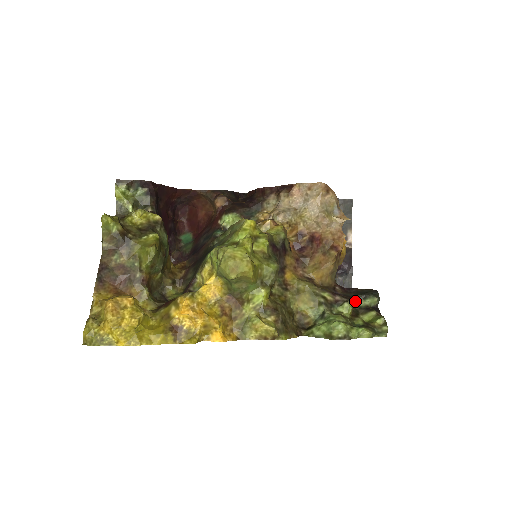
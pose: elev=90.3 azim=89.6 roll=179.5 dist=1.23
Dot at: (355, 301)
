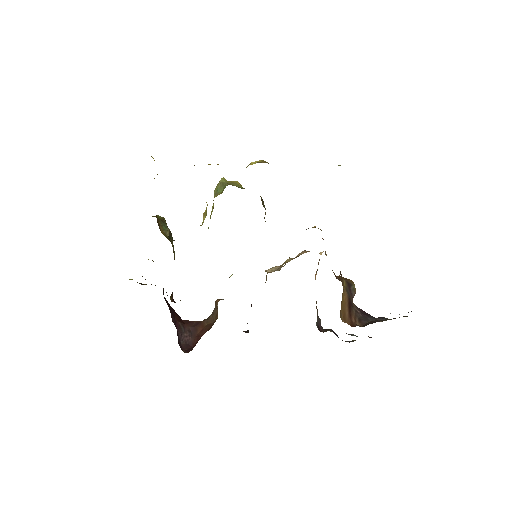
Dot at: occluded
